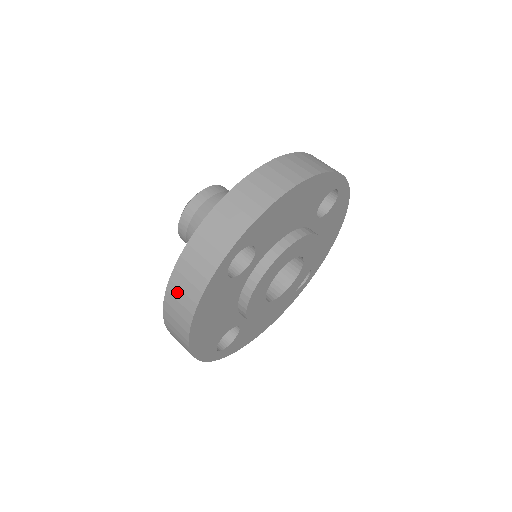
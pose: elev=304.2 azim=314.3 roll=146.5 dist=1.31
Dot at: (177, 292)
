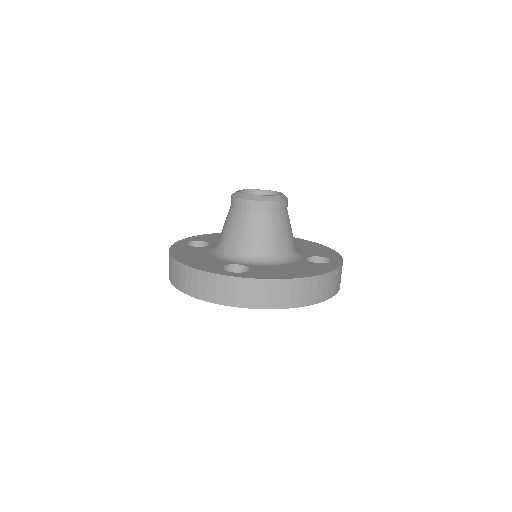
Dot at: (189, 276)
